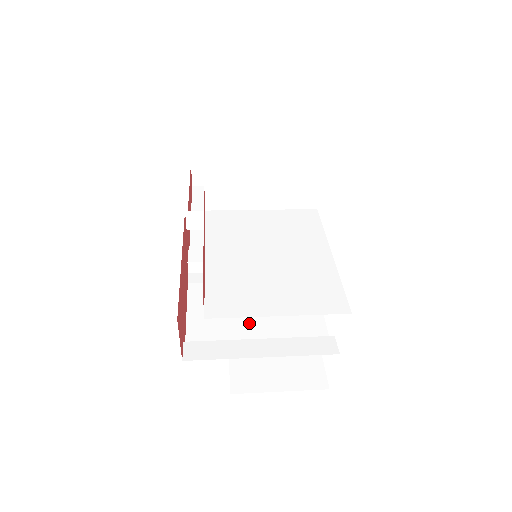
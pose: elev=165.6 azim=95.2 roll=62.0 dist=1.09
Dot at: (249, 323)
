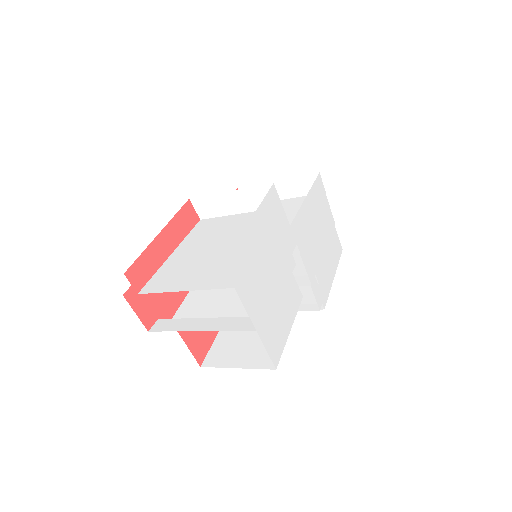
Dot at: (219, 309)
